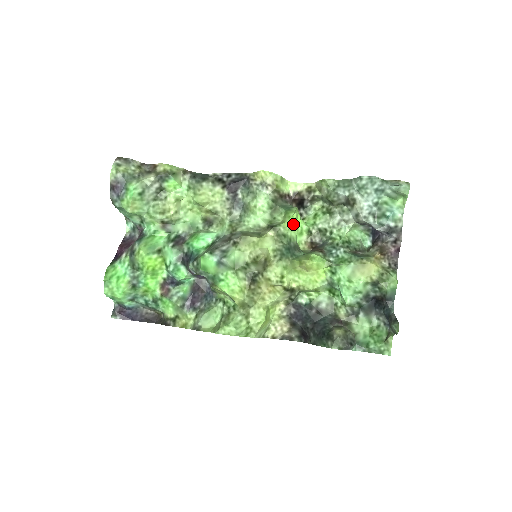
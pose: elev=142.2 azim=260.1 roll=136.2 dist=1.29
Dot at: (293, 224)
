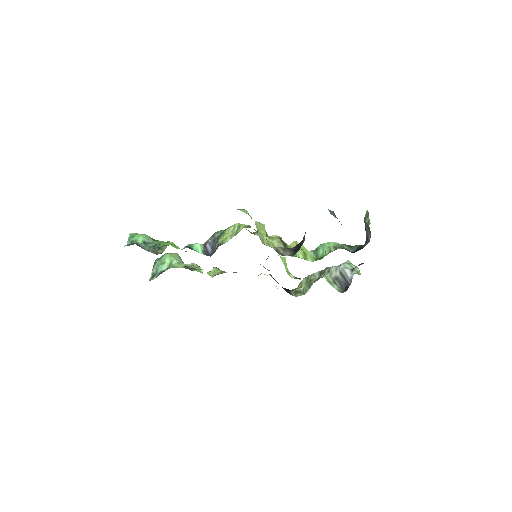
Dot at: (284, 260)
